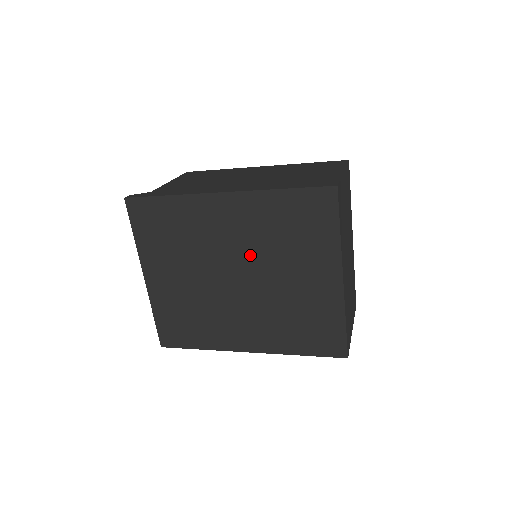
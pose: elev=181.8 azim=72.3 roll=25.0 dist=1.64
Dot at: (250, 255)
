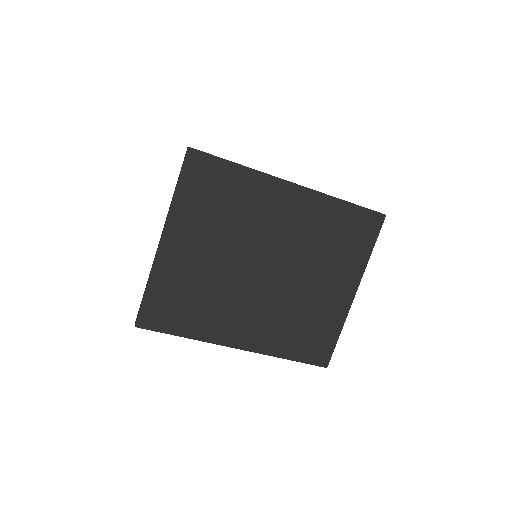
Dot at: (290, 250)
